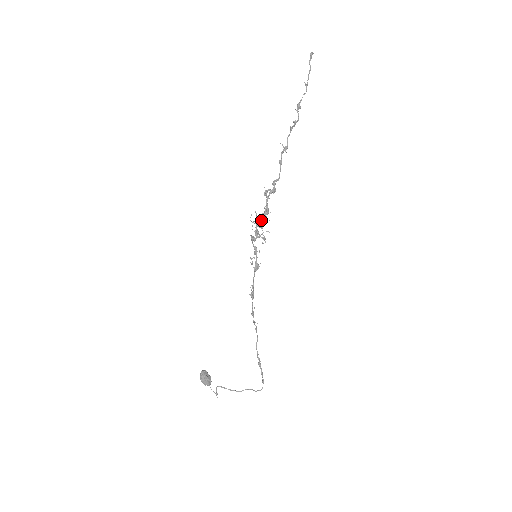
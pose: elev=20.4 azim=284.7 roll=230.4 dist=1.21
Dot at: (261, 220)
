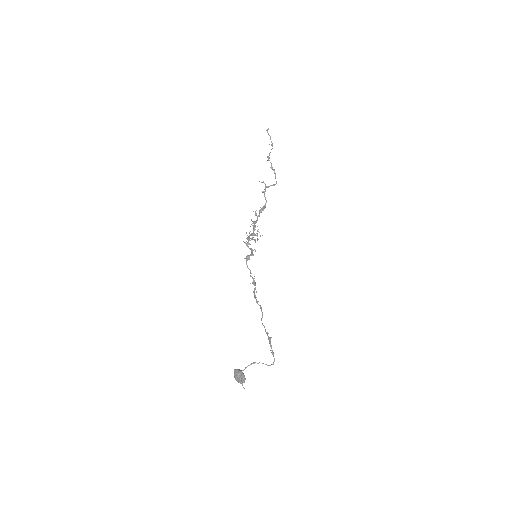
Dot at: (253, 230)
